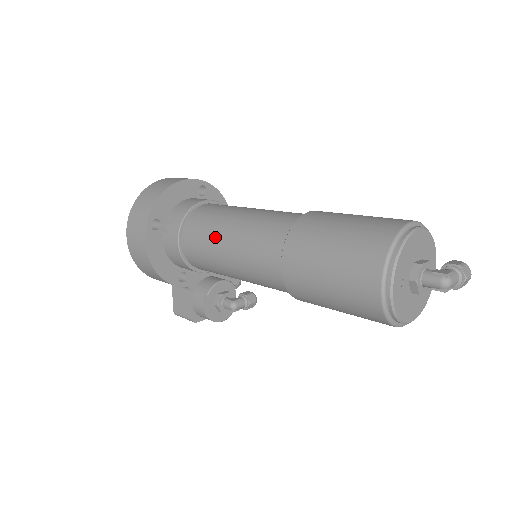
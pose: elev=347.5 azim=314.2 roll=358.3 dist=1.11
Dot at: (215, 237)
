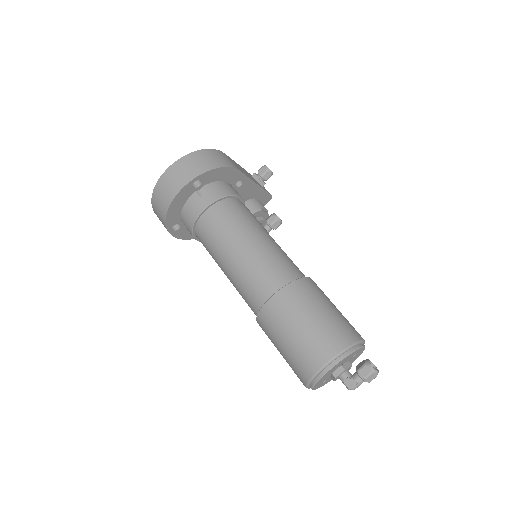
Dot at: (218, 265)
